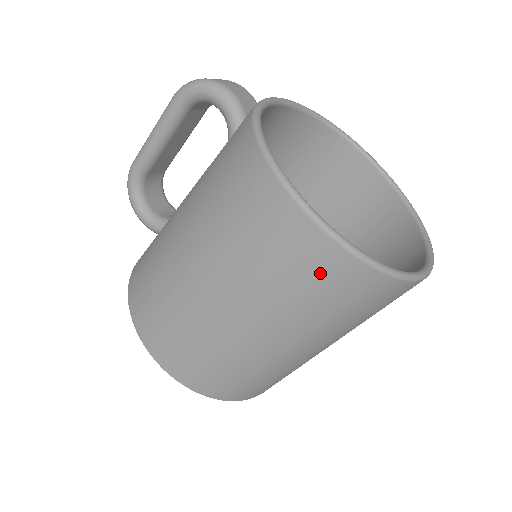
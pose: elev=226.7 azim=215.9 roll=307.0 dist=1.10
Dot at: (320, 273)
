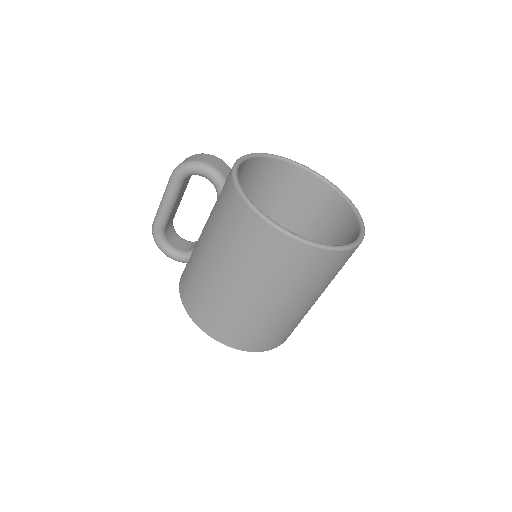
Dot at: (305, 263)
